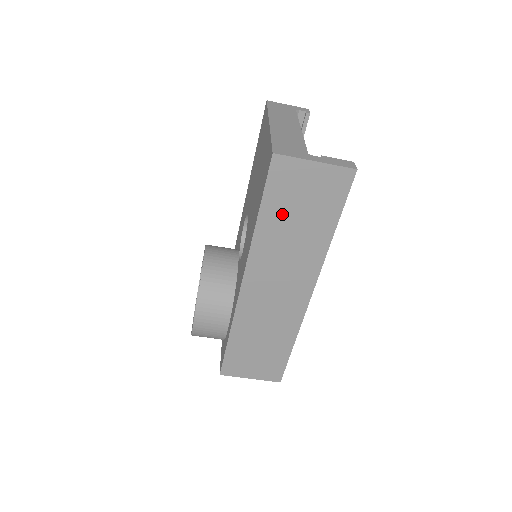
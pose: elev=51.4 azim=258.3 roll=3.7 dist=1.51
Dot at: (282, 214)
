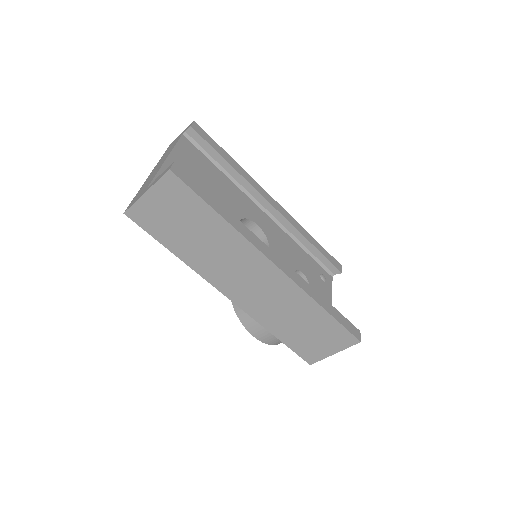
Dot at: (180, 238)
